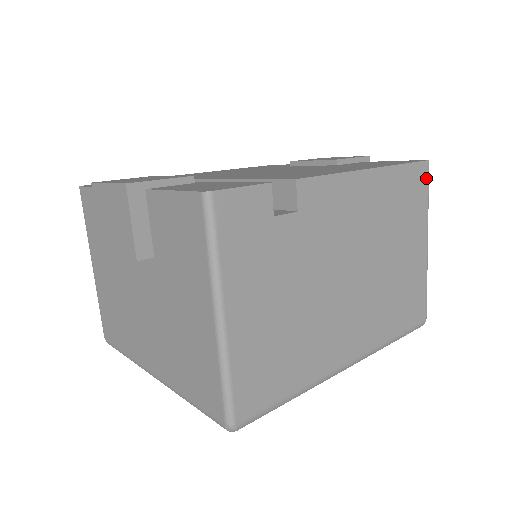
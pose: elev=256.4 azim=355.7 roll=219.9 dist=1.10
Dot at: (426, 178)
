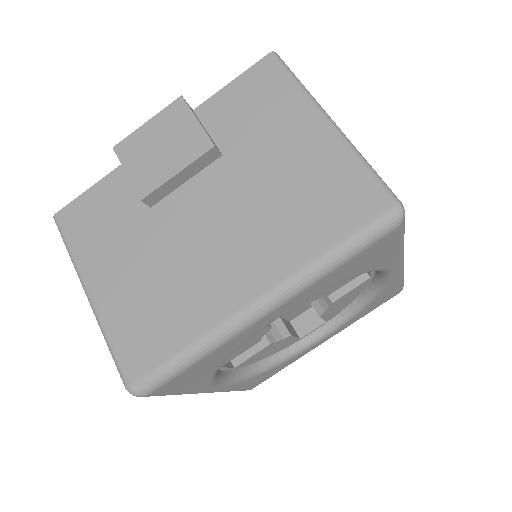
Dot at: occluded
